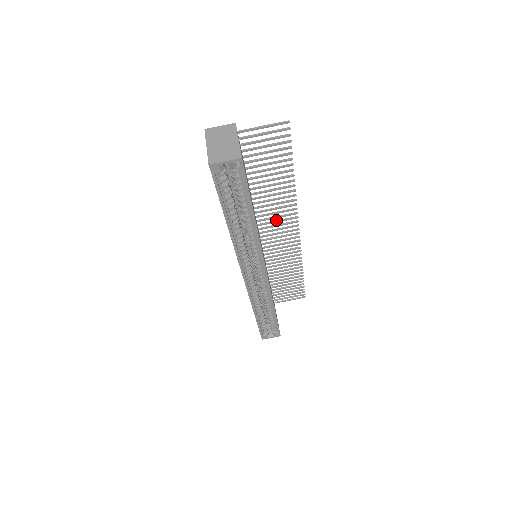
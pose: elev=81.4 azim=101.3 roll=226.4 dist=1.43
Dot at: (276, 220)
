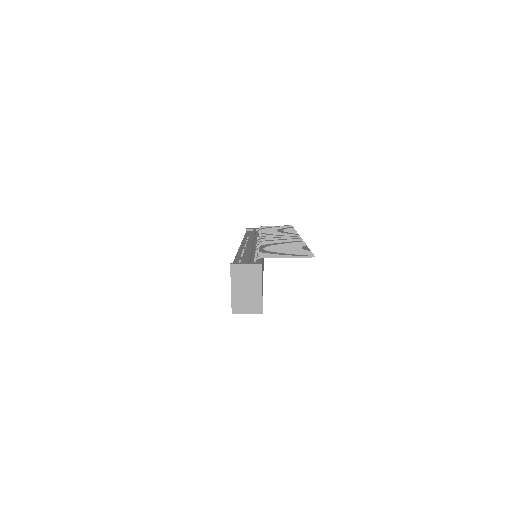
Dot at: (281, 239)
